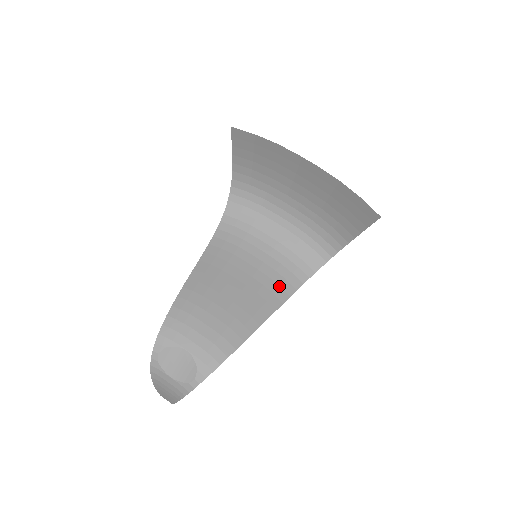
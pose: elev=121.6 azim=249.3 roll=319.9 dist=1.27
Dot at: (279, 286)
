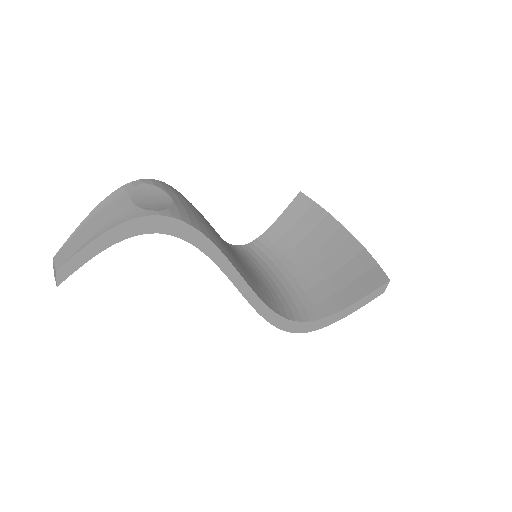
Dot at: (257, 288)
